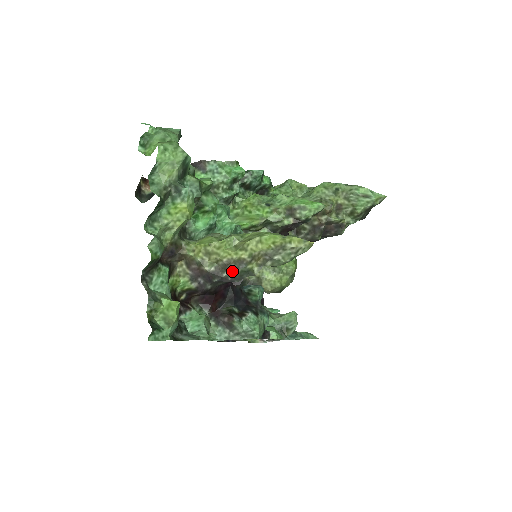
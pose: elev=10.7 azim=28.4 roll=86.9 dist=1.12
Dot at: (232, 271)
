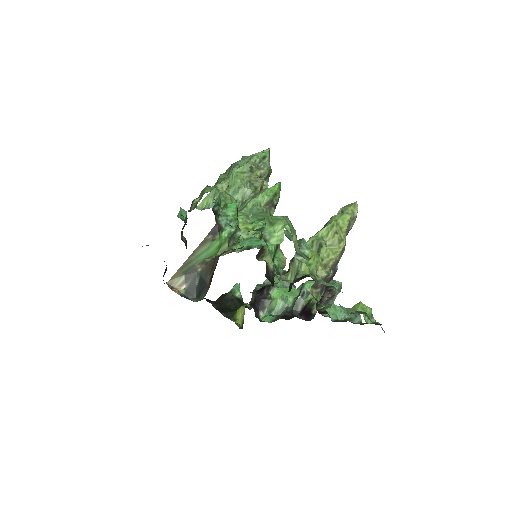
Dot at: occluded
